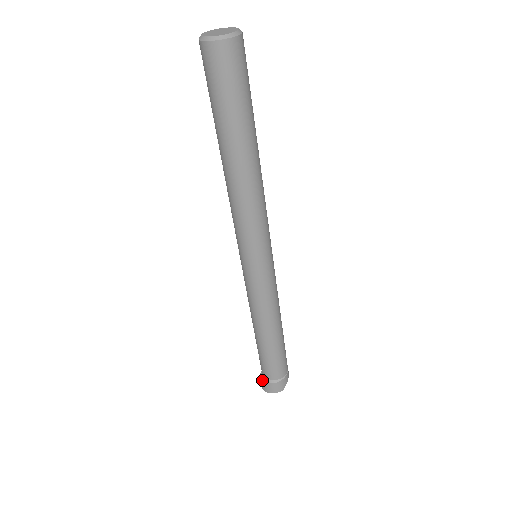
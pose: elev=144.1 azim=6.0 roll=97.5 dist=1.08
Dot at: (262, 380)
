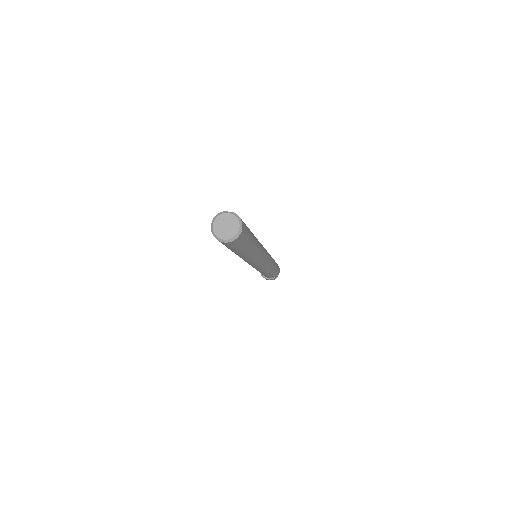
Dot at: (261, 274)
